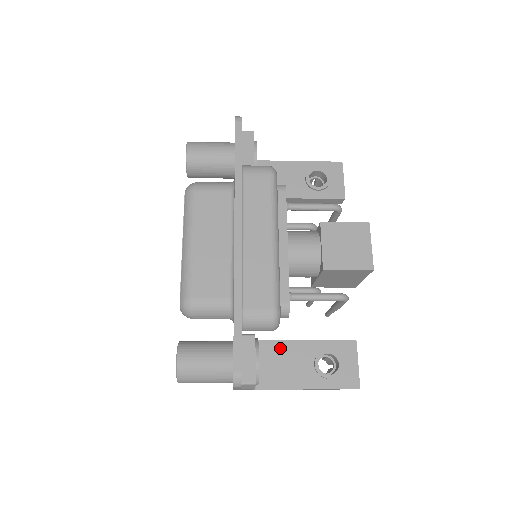
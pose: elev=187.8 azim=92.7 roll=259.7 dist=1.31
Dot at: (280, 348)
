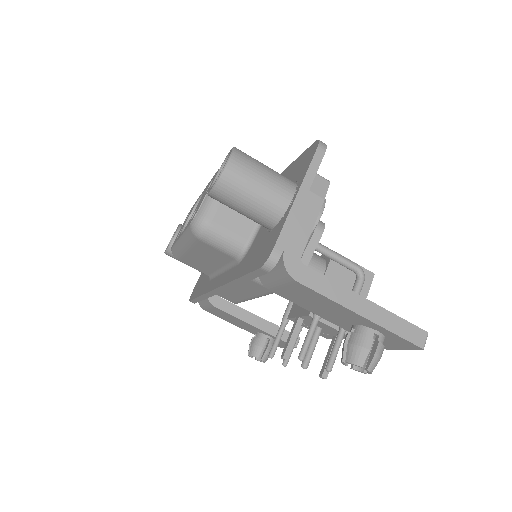
Dot at: occluded
